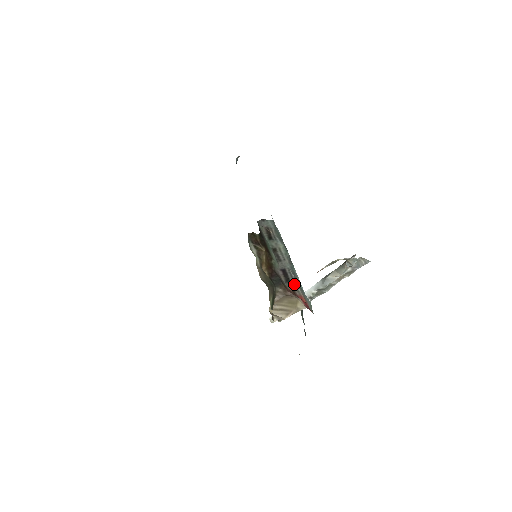
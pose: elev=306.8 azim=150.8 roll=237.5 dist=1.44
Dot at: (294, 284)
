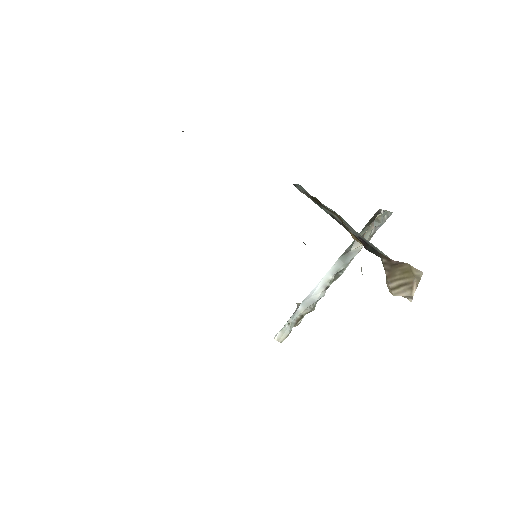
Dot at: (380, 252)
